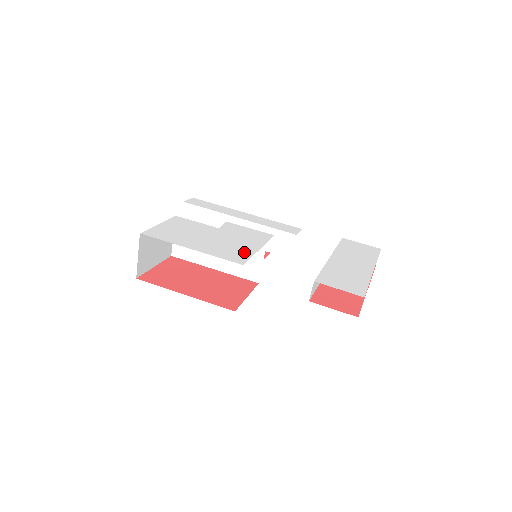
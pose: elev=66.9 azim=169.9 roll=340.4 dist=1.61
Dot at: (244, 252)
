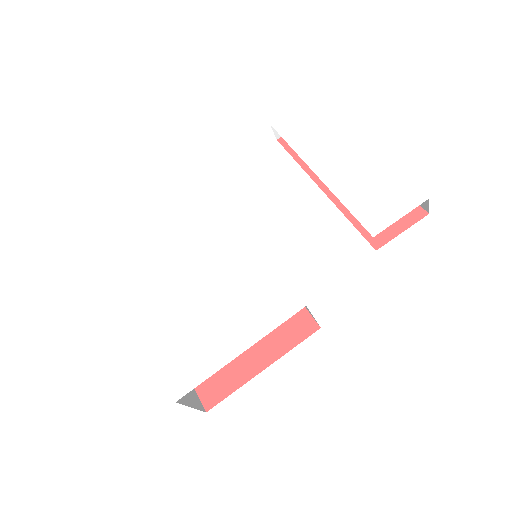
Dot at: (272, 284)
